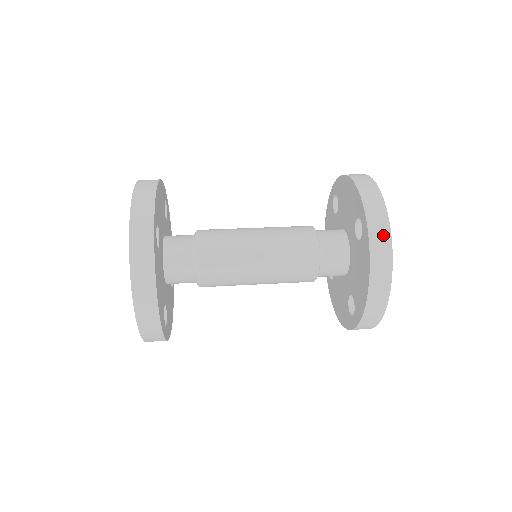
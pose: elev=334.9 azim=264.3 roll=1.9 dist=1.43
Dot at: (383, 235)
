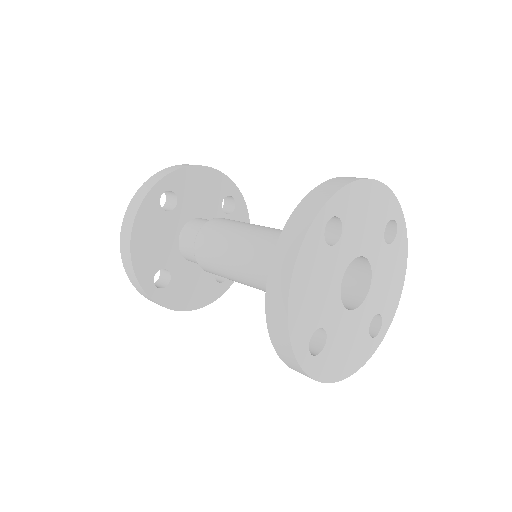
Dot at: (302, 224)
